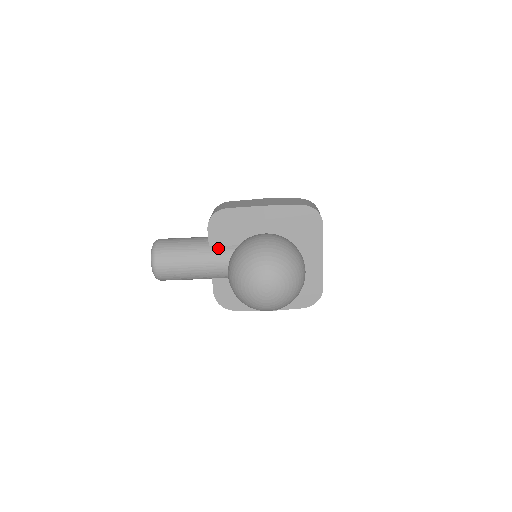
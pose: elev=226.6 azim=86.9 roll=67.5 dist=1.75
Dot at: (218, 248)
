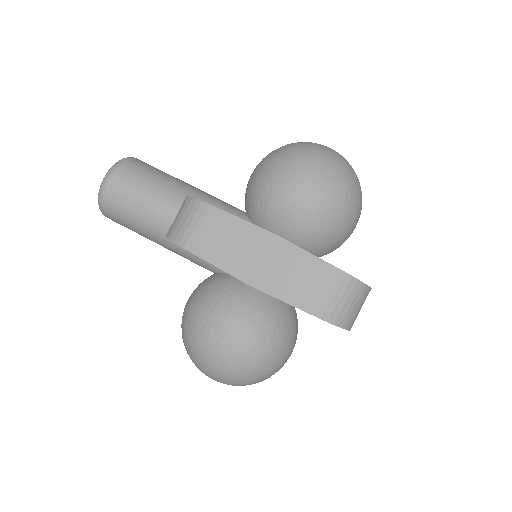
Dot at: occluded
